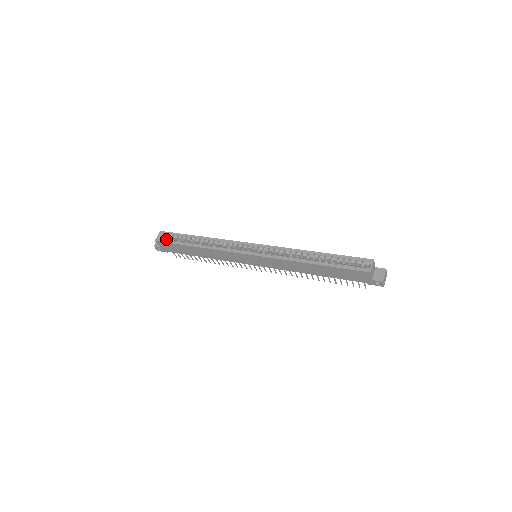
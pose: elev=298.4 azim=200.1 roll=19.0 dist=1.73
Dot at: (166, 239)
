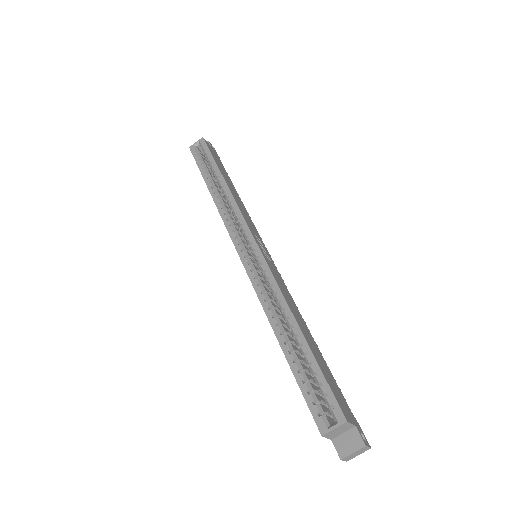
Dot at: (198, 153)
